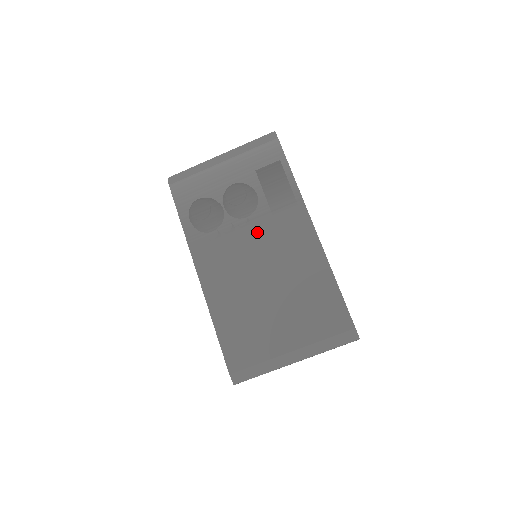
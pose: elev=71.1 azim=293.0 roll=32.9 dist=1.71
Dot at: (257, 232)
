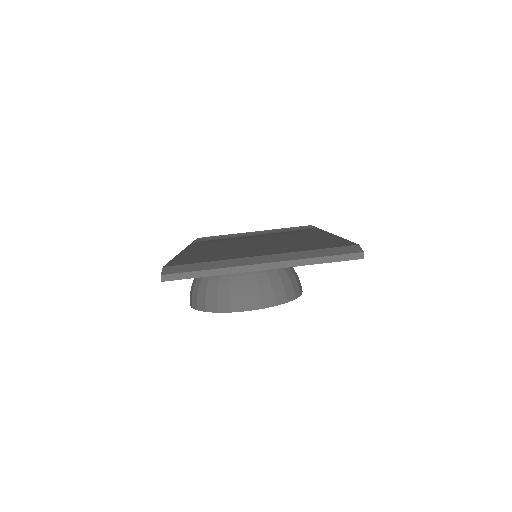
Dot at: (266, 237)
